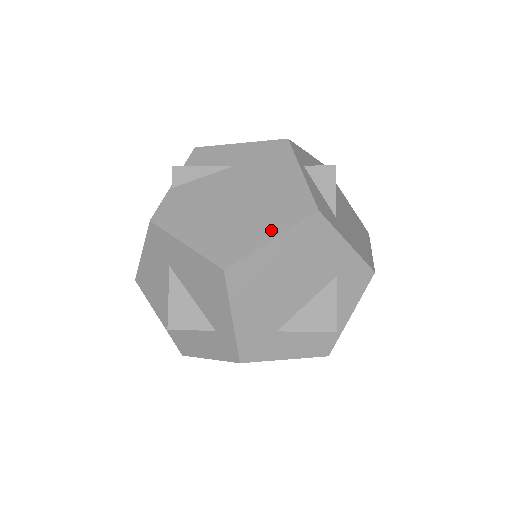
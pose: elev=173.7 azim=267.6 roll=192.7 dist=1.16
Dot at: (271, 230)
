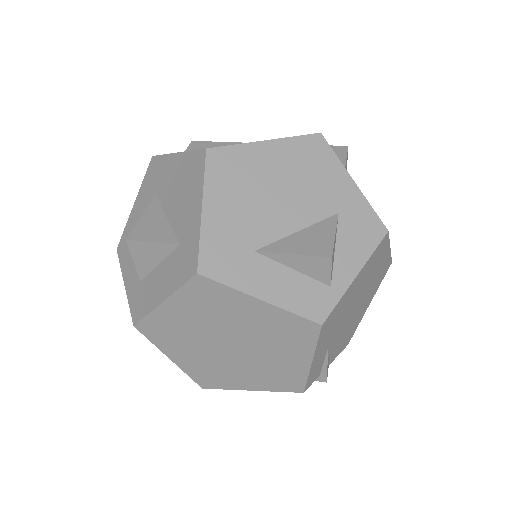
Dot at: occluded
